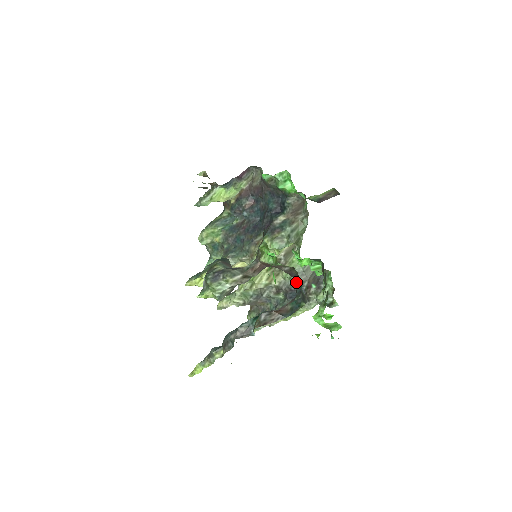
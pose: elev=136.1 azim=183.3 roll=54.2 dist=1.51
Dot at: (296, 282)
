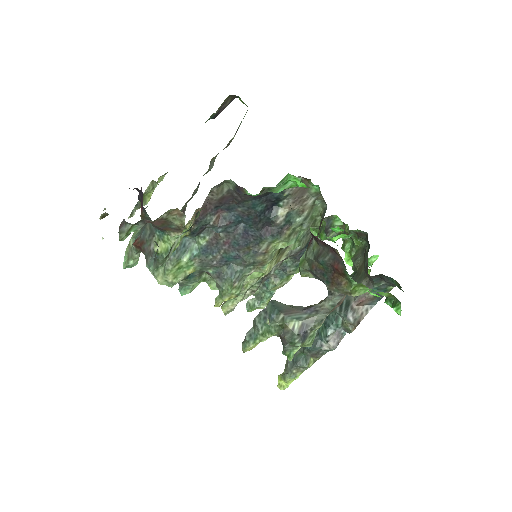
Dot at: (373, 276)
